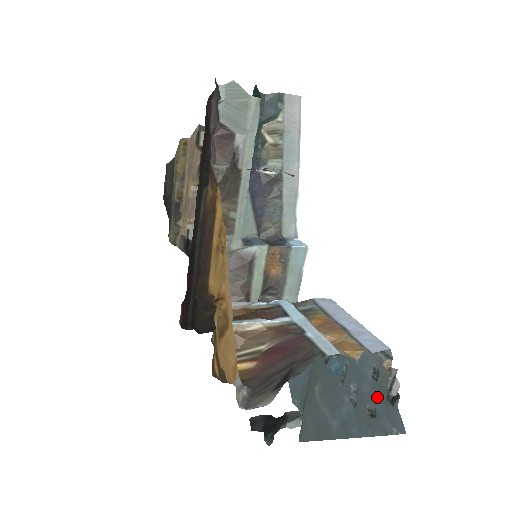
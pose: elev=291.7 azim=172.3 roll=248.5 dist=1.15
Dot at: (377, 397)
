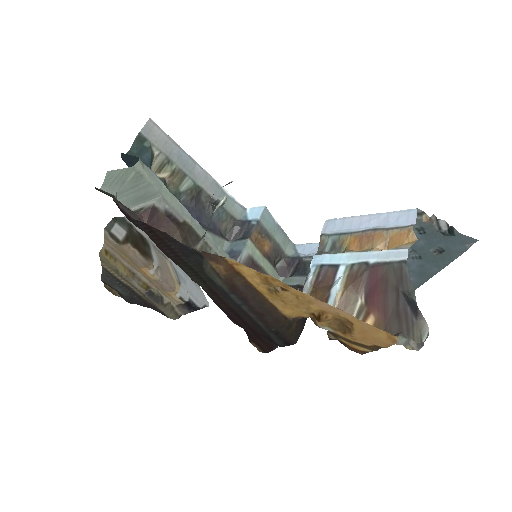
Dot at: (436, 241)
